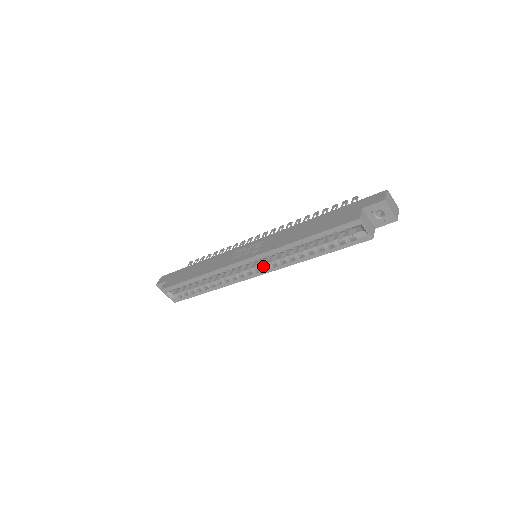
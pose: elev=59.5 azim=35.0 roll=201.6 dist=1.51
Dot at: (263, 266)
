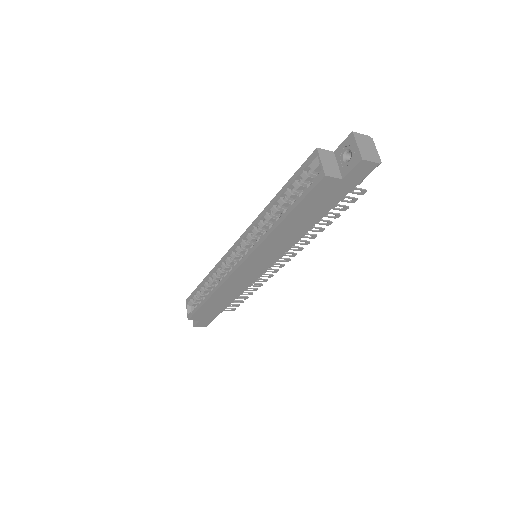
Dot at: occluded
